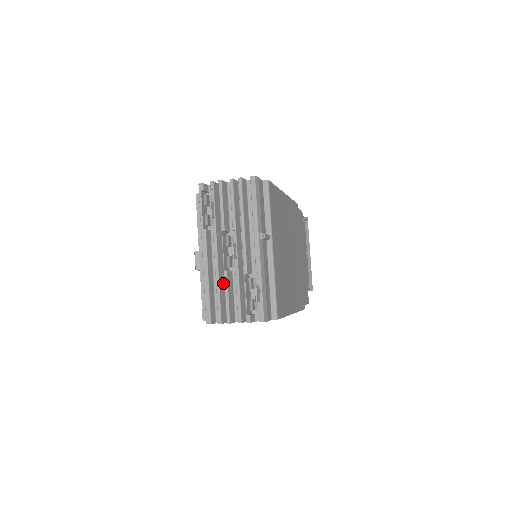
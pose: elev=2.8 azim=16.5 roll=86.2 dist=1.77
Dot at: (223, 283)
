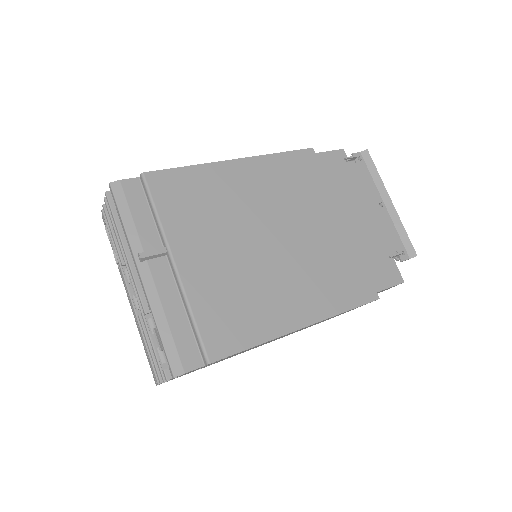
Dot at: occluded
